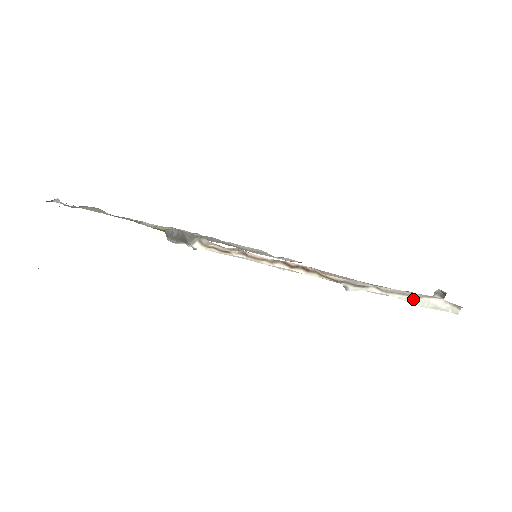
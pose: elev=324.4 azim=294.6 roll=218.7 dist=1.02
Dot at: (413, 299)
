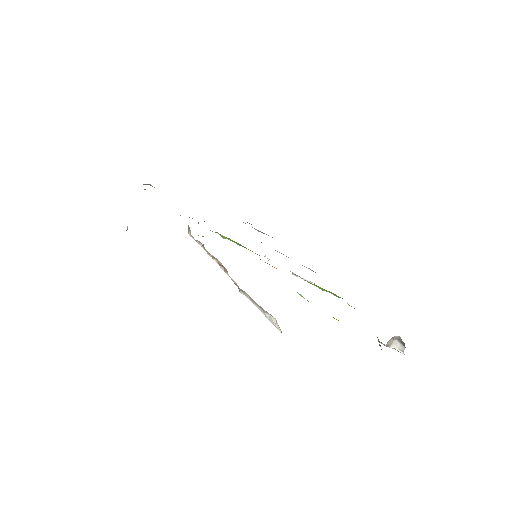
Dot at: (264, 313)
